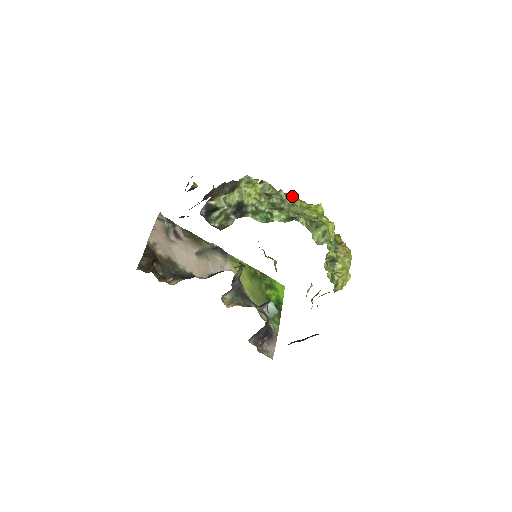
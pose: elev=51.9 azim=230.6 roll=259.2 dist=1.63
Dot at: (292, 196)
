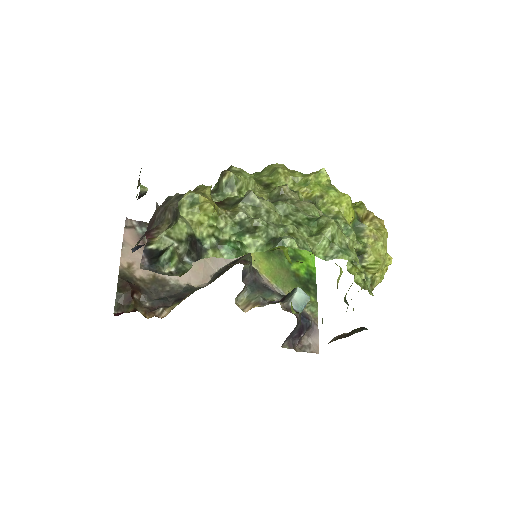
Dot at: (277, 172)
